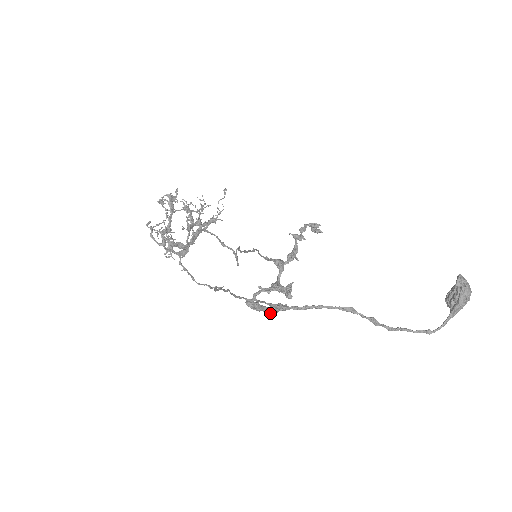
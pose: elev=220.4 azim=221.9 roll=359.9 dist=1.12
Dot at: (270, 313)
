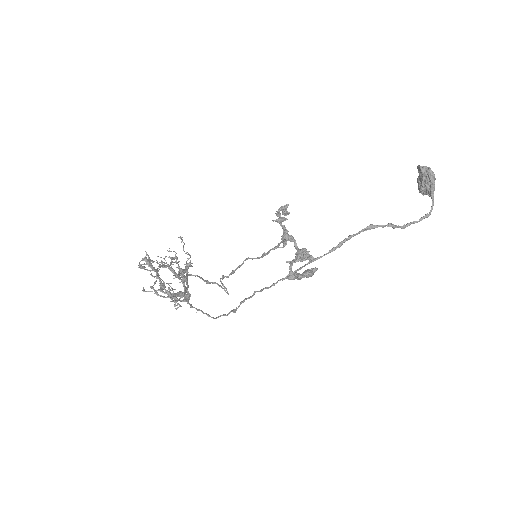
Dot at: (309, 276)
